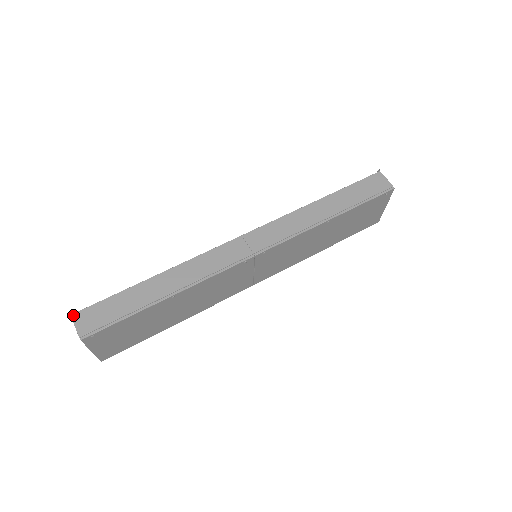
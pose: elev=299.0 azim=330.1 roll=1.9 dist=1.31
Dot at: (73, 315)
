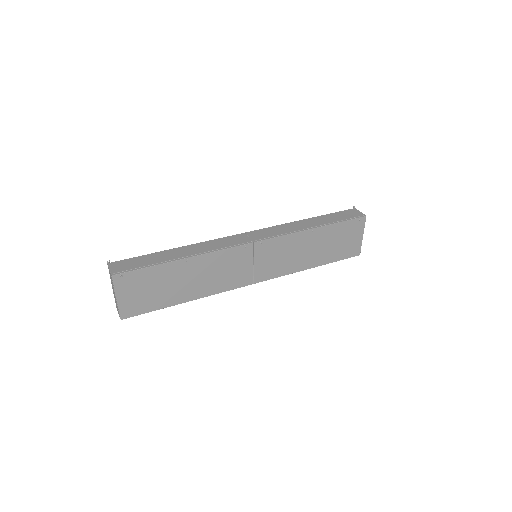
Dot at: (109, 263)
